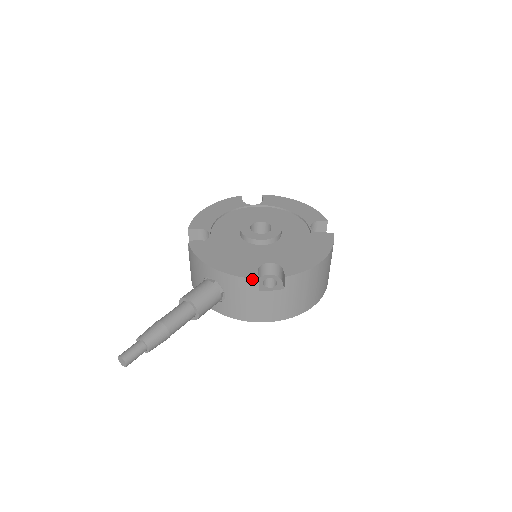
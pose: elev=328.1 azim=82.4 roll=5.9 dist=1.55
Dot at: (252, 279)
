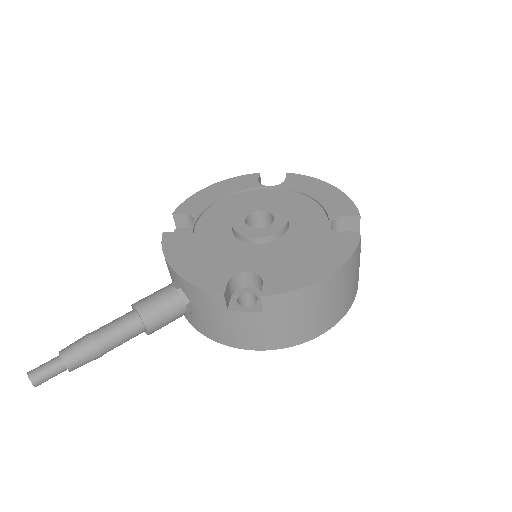
Dot at: (215, 293)
